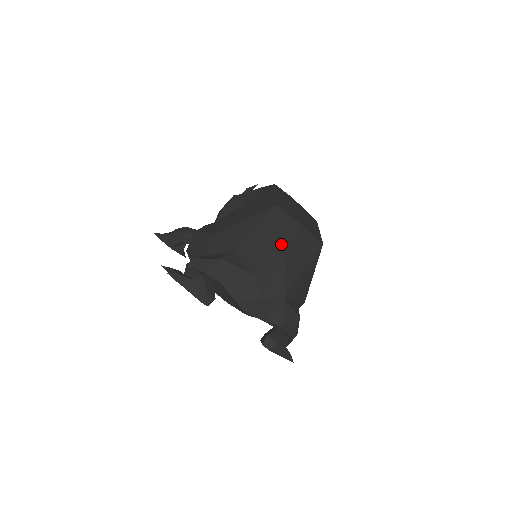
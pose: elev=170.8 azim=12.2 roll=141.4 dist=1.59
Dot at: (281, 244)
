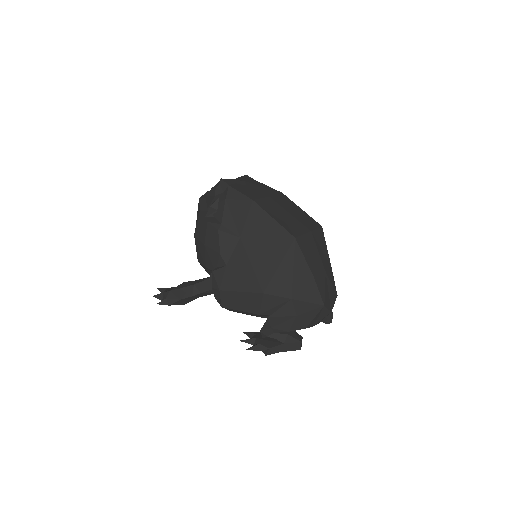
Dot at: (317, 264)
